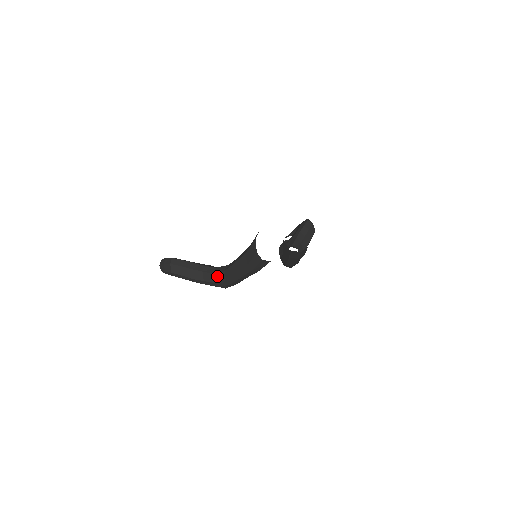
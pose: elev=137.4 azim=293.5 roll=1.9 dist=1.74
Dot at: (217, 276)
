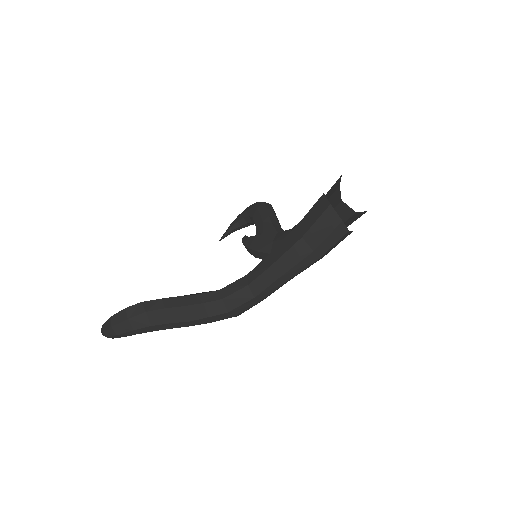
Dot at: (233, 299)
